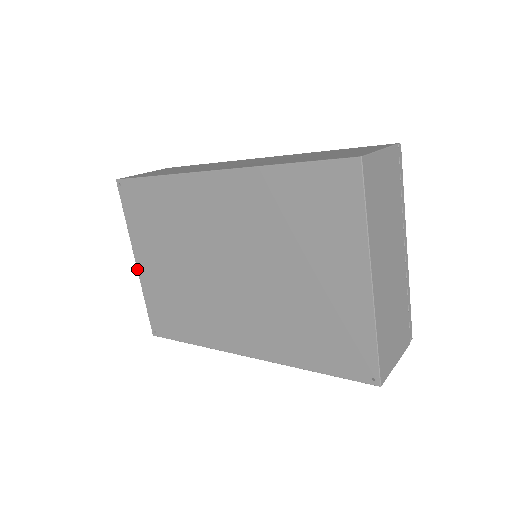
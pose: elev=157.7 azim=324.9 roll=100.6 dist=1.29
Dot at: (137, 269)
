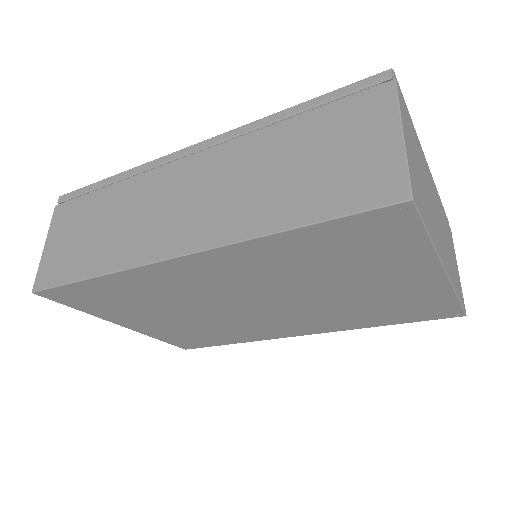
Dot at: occluded
